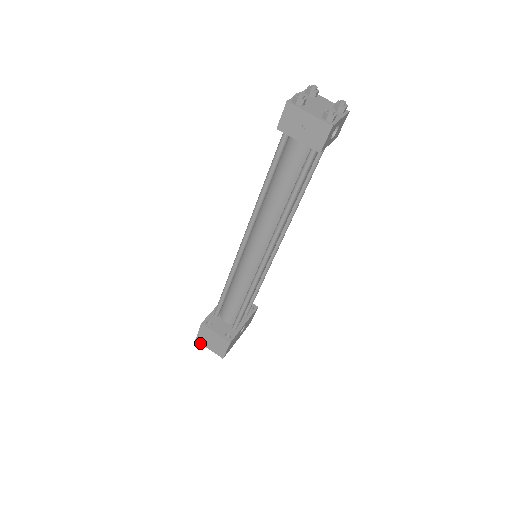
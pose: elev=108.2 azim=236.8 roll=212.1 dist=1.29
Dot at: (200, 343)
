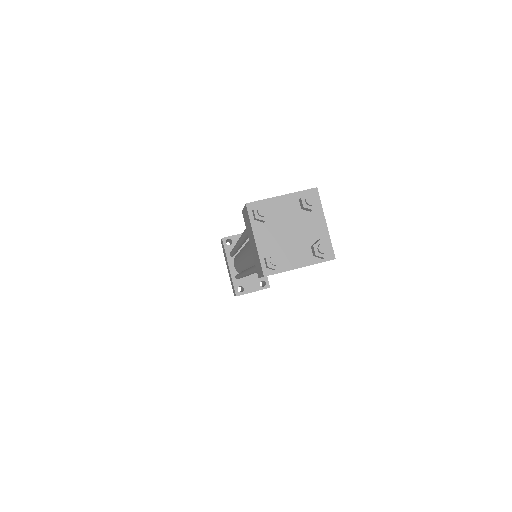
Dot at: occluded
